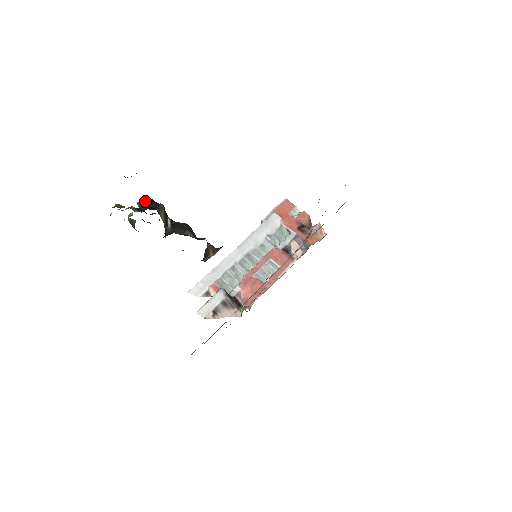
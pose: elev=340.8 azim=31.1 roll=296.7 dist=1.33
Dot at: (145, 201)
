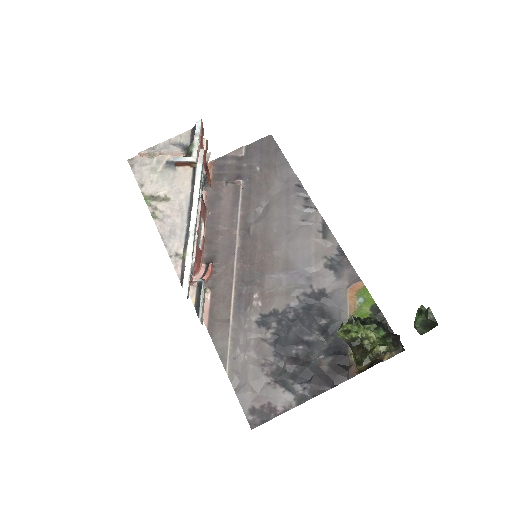
Dot at: (389, 331)
